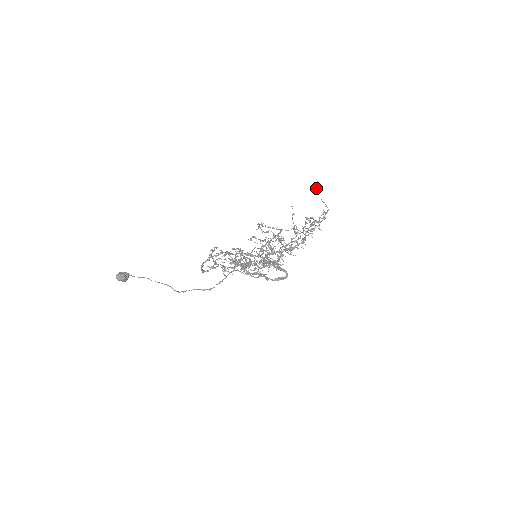
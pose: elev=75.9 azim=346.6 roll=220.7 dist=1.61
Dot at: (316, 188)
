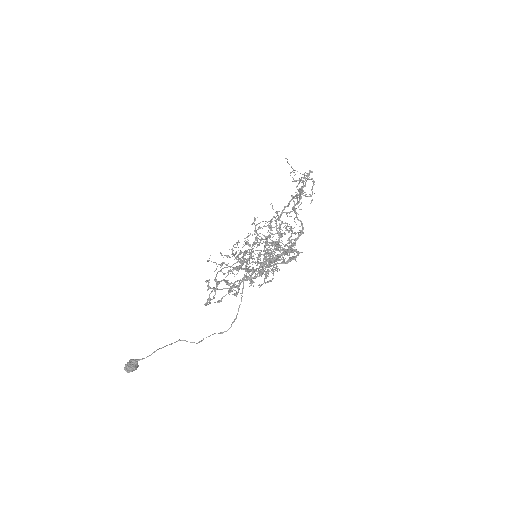
Dot at: (288, 163)
